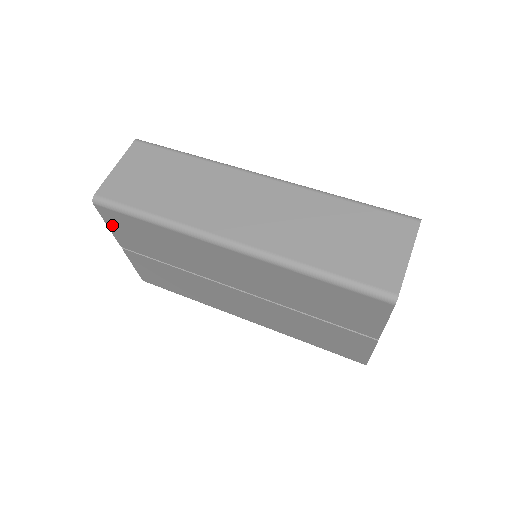
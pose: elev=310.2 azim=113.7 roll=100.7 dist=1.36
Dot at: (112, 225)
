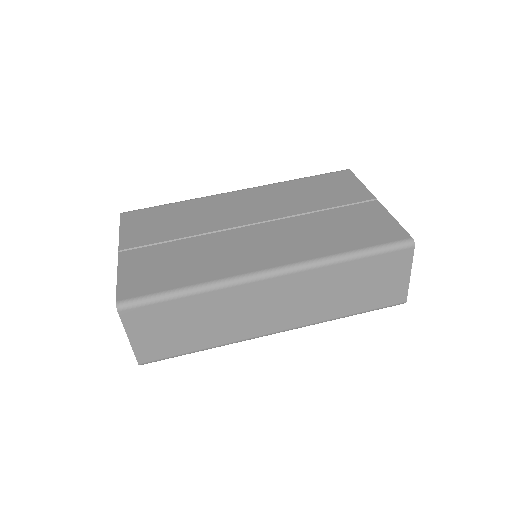
Dot at: occluded
